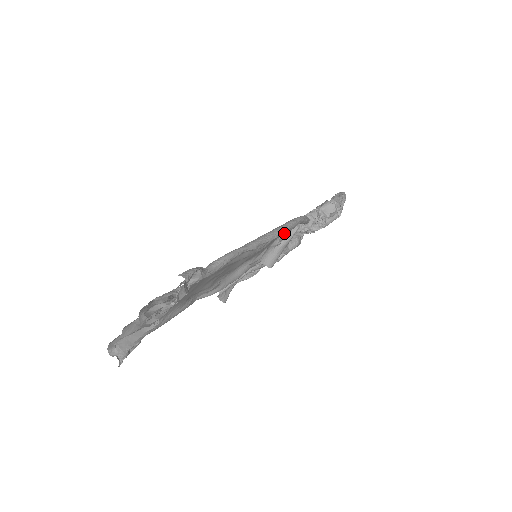
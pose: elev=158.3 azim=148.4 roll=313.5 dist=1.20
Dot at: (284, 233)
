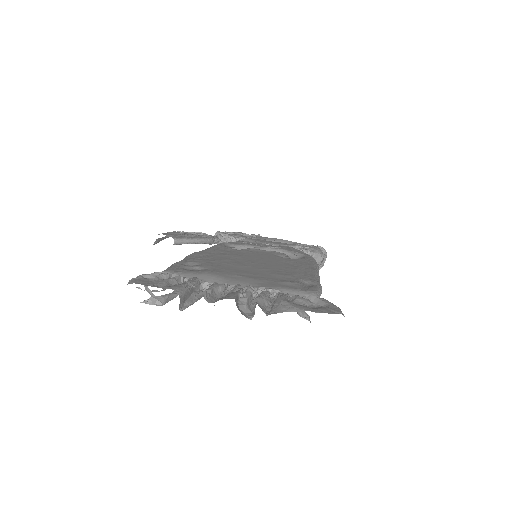
Dot at: occluded
